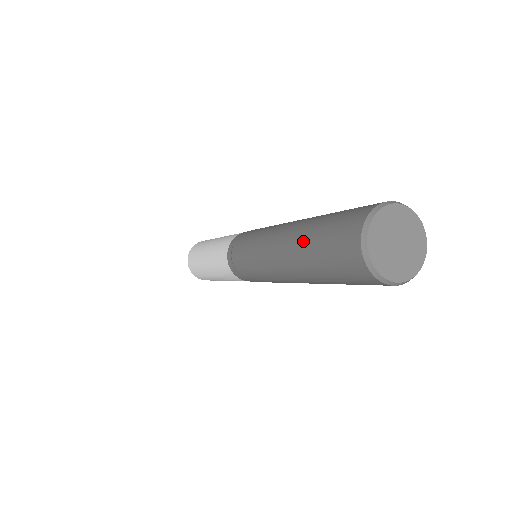
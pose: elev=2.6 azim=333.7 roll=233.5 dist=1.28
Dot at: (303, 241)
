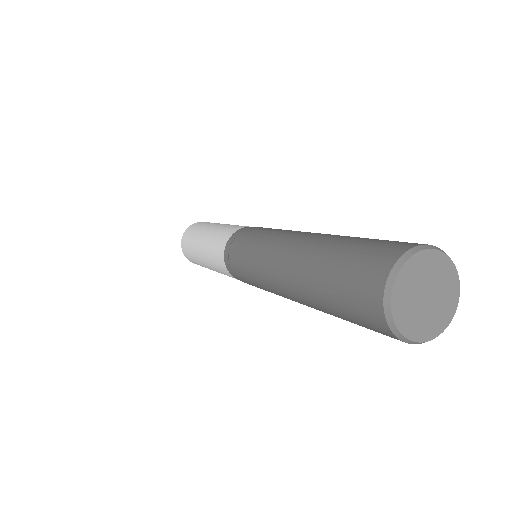
Dot at: (311, 283)
